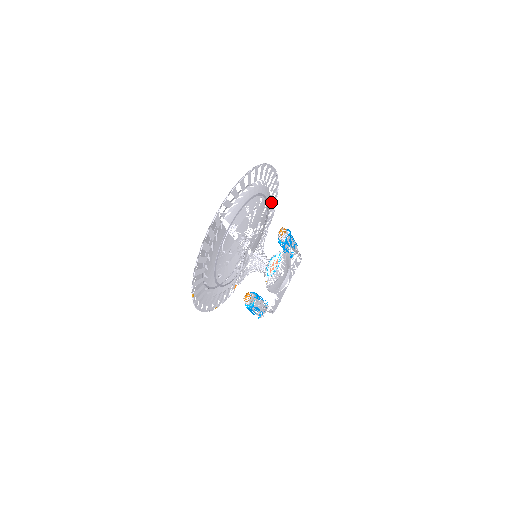
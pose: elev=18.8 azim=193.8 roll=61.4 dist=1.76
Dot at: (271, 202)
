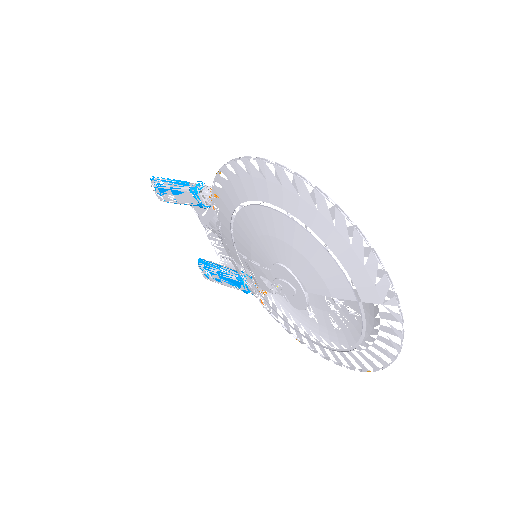
Dot at: occluded
